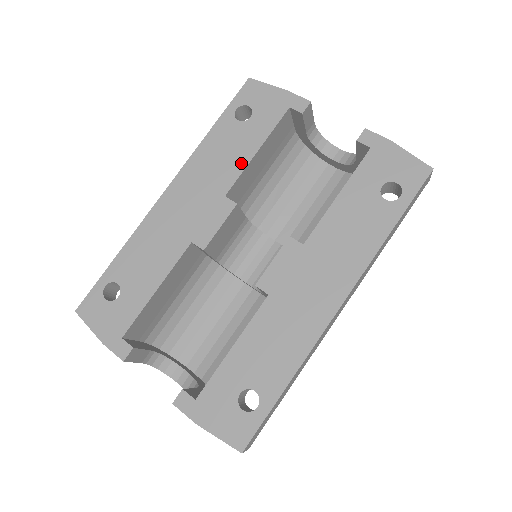
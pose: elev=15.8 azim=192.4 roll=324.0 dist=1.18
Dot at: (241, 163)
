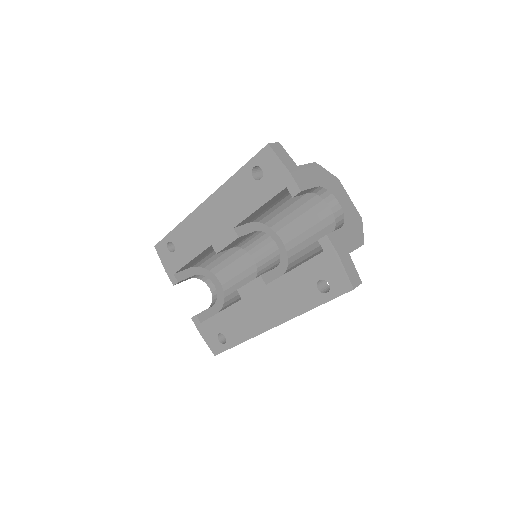
Dot at: (247, 211)
